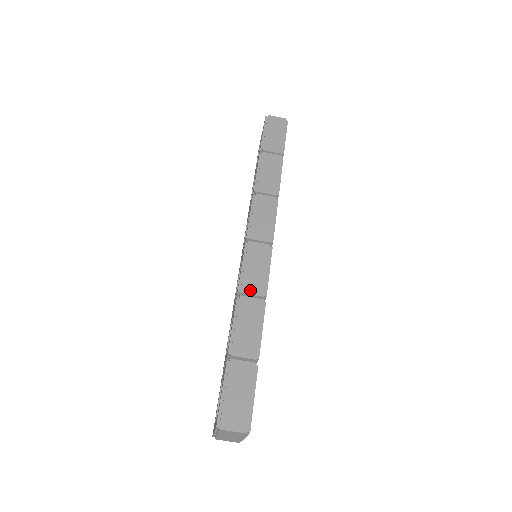
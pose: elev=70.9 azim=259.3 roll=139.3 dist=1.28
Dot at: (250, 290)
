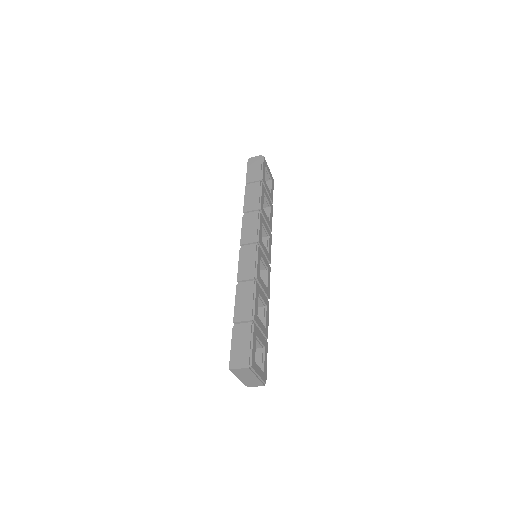
Dot at: (244, 277)
